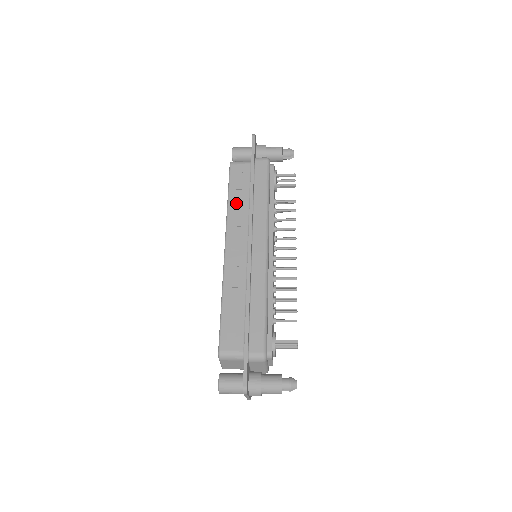
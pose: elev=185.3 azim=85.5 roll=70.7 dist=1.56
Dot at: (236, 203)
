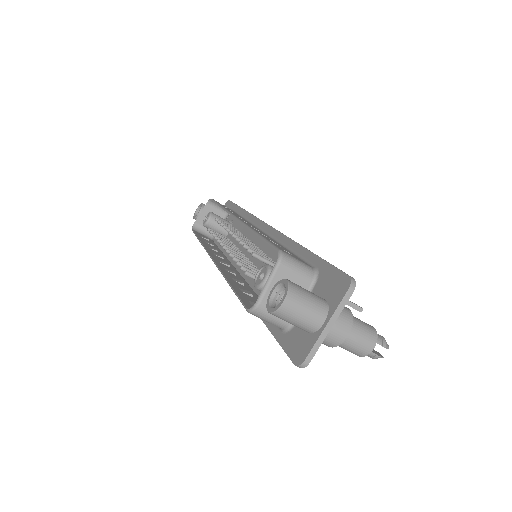
Dot at: (231, 211)
